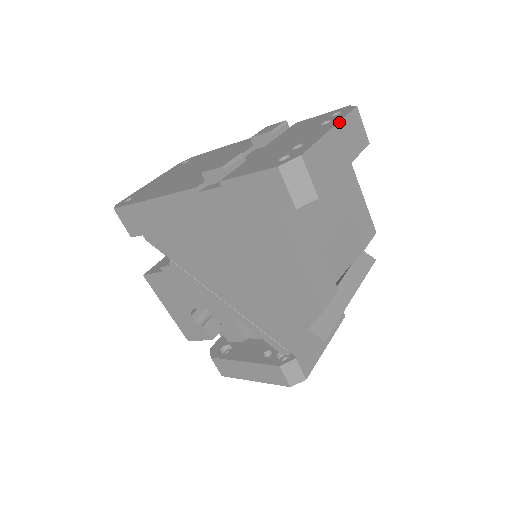
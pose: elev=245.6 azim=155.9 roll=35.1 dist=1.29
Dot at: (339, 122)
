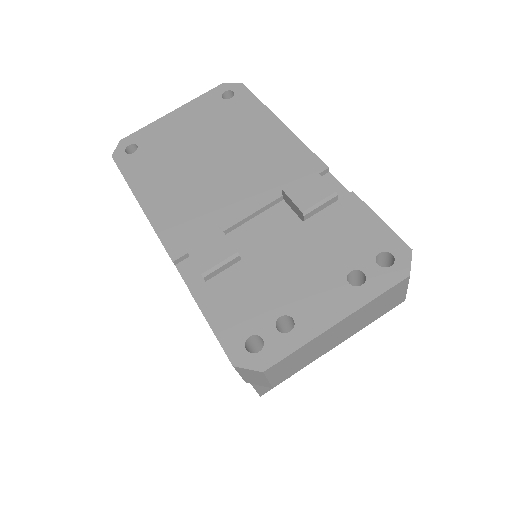
Dot at: (358, 309)
